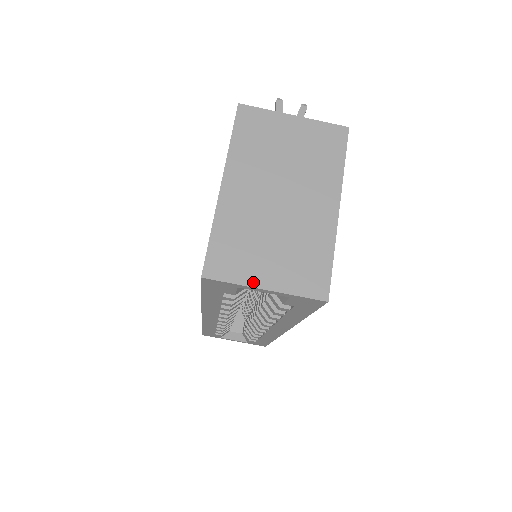
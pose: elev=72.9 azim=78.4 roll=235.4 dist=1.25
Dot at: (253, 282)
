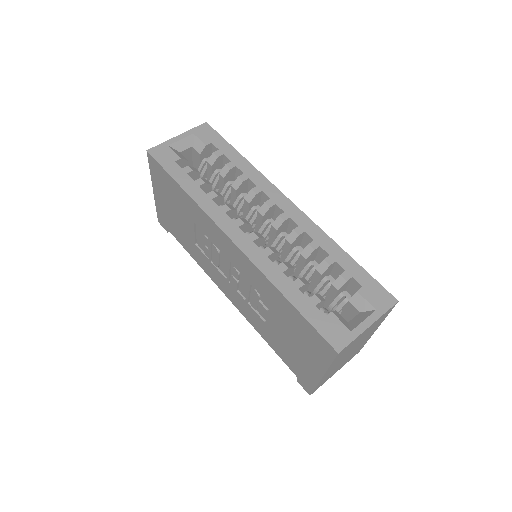
Dot at: (171, 141)
